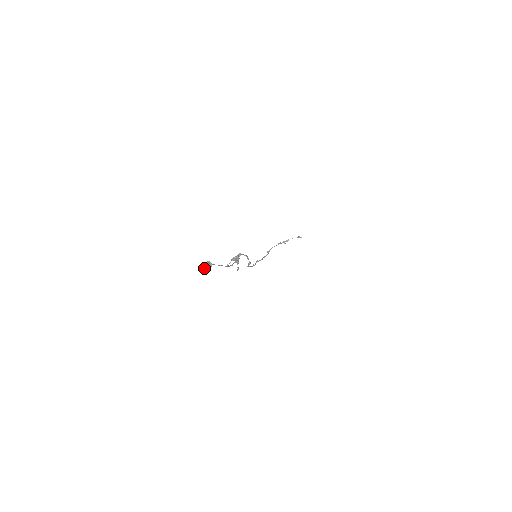
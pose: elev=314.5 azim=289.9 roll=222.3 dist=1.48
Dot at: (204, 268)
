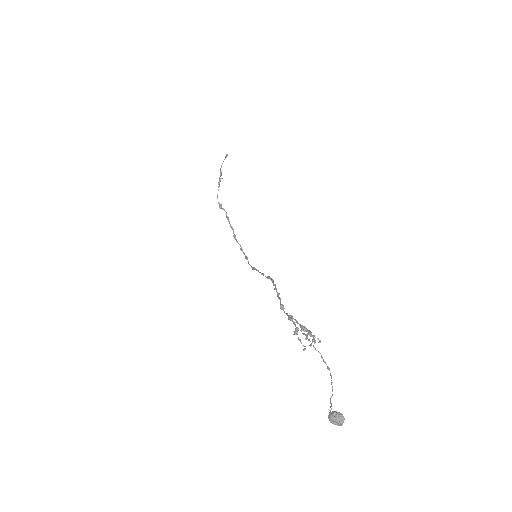
Dot at: occluded
